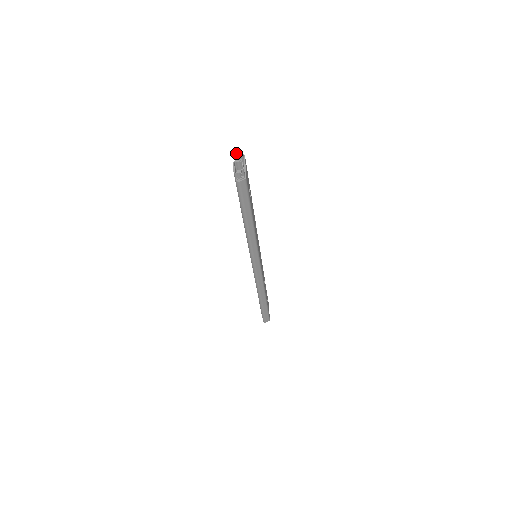
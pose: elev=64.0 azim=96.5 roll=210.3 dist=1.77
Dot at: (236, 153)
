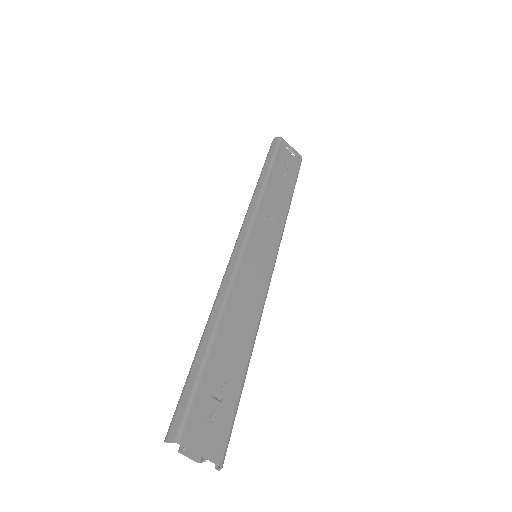
Dot at: occluded
